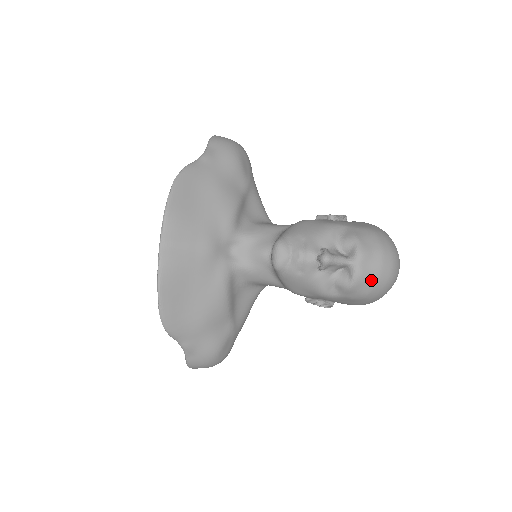
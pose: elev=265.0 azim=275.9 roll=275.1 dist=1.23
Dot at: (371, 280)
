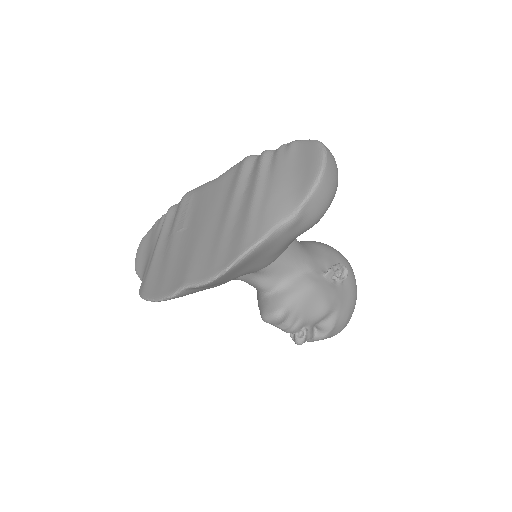
Dot at: occluded
